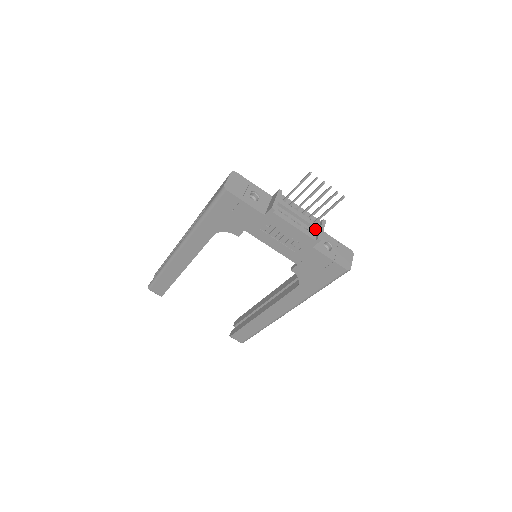
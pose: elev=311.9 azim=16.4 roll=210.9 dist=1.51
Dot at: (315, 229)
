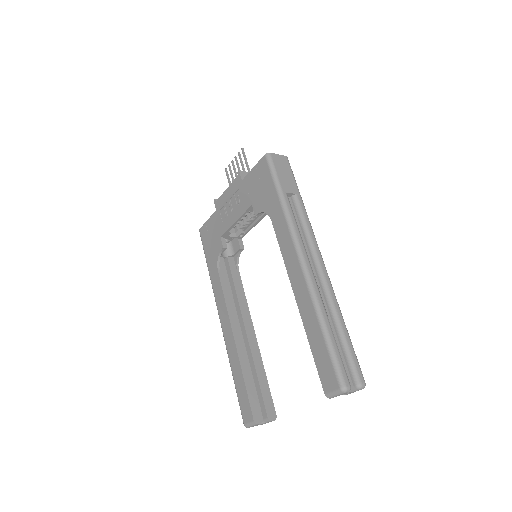
Dot at: occluded
